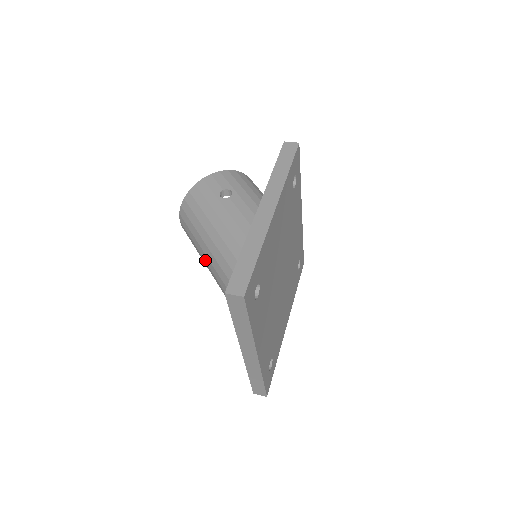
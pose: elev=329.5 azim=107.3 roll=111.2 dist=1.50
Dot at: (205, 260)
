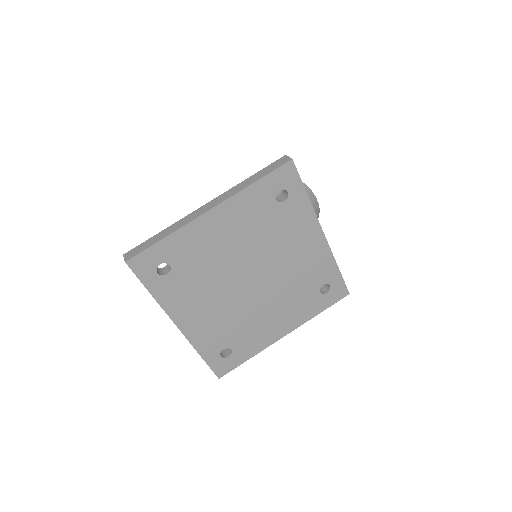
Dot at: occluded
